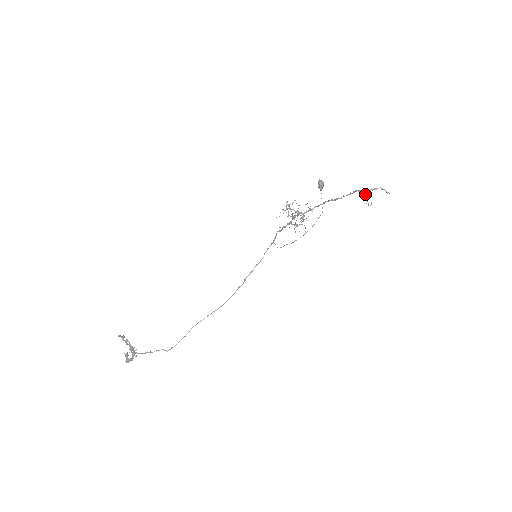
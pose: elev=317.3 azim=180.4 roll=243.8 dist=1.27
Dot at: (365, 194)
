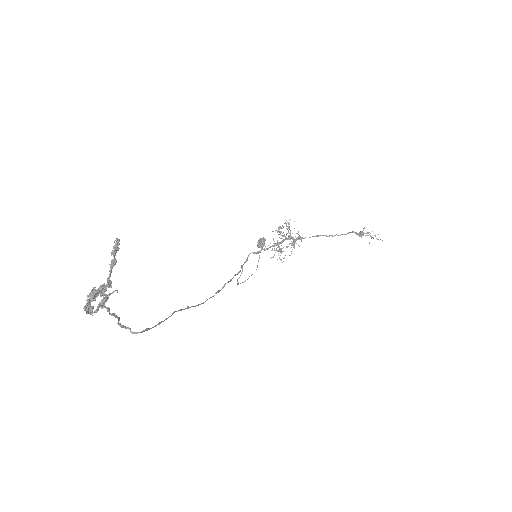
Dot at: occluded
